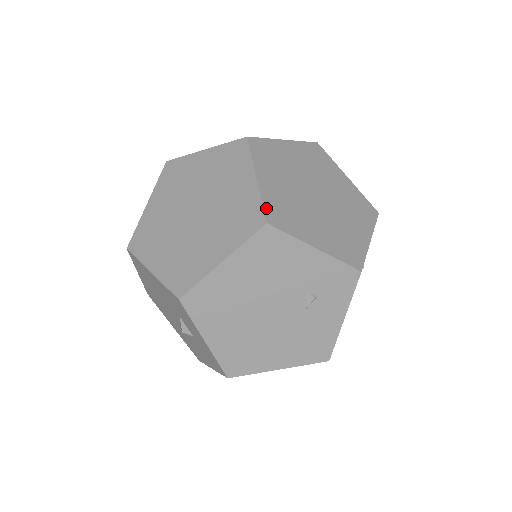
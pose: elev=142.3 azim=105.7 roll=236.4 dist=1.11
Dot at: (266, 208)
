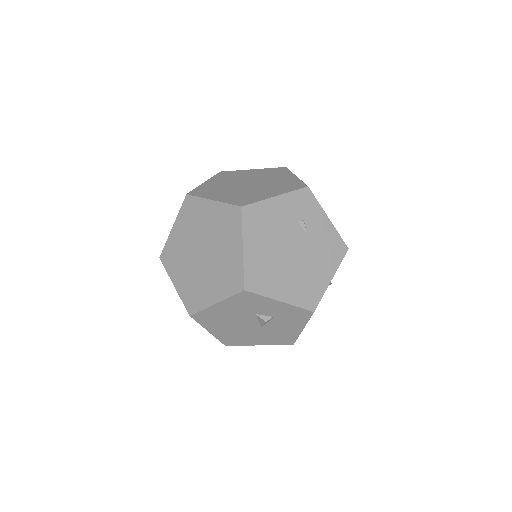
Dot at: (233, 204)
